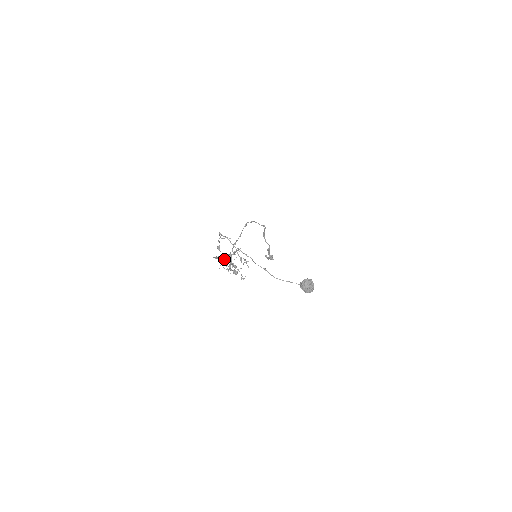
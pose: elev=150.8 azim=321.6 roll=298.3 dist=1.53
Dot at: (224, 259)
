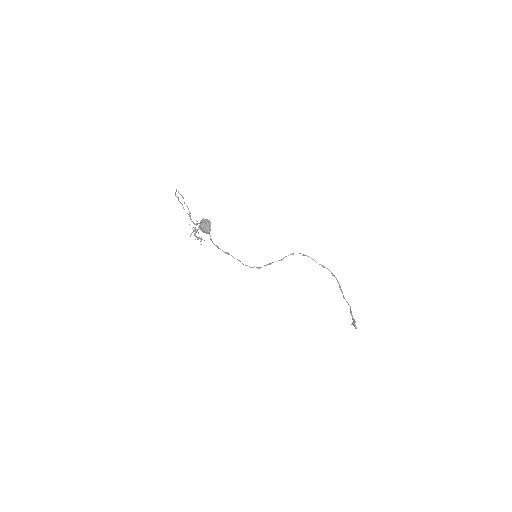
Dot at: occluded
